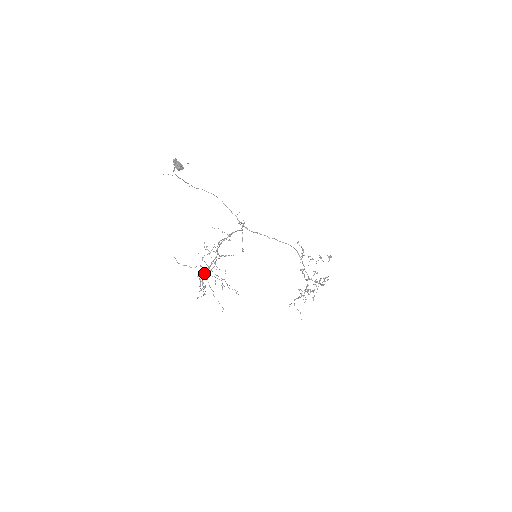
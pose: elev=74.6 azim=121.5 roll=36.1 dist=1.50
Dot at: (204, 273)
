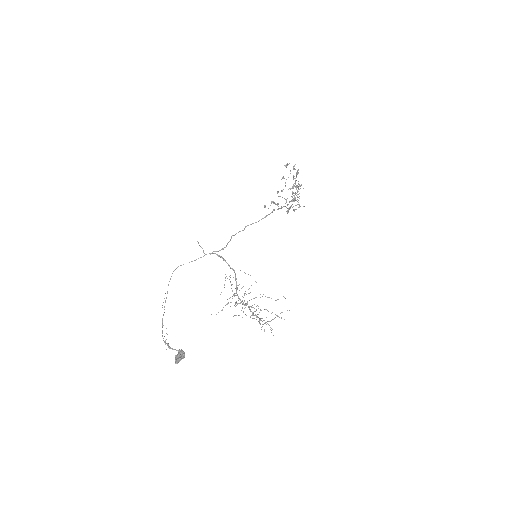
Dot at: (264, 331)
